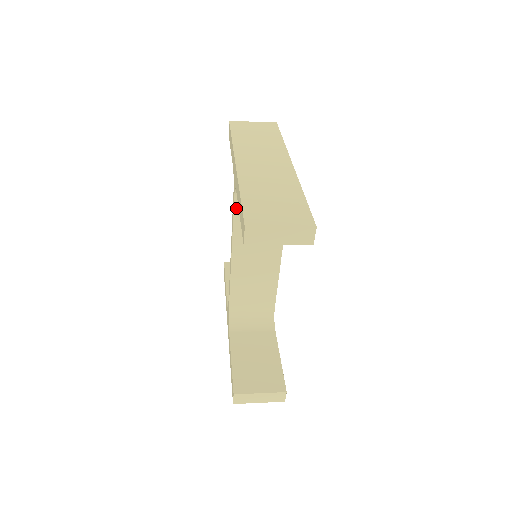
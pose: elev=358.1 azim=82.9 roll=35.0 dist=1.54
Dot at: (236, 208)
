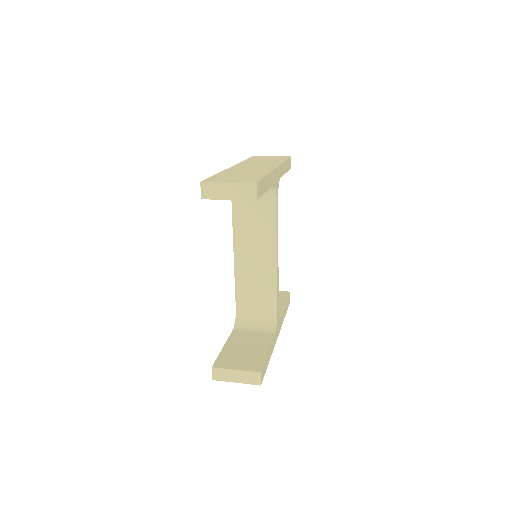
Dot at: (234, 206)
